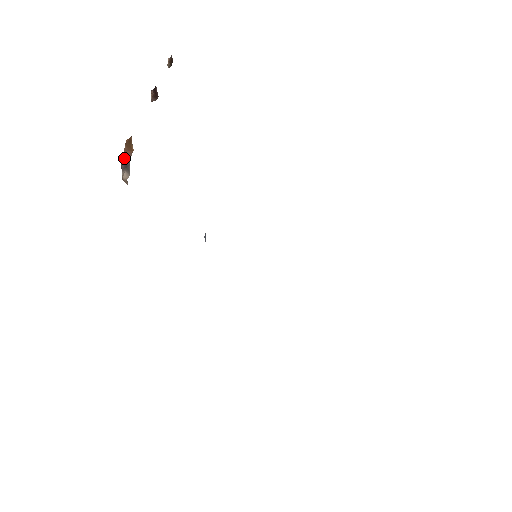
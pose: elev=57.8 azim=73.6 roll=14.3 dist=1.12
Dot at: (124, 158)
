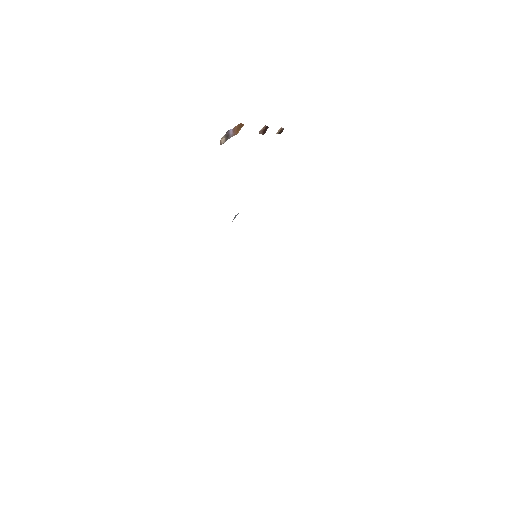
Dot at: (231, 131)
